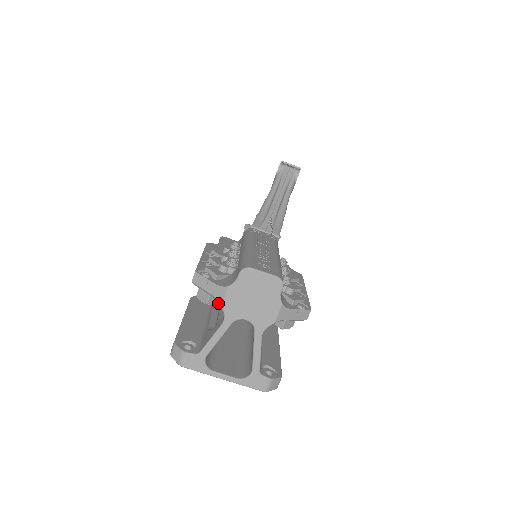
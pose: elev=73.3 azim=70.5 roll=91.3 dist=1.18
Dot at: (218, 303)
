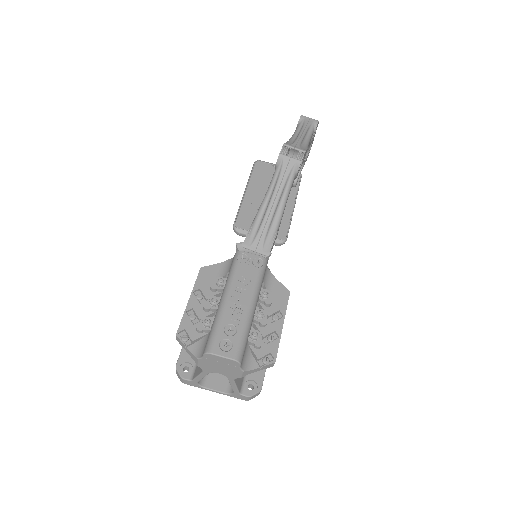
Dot at: occluded
